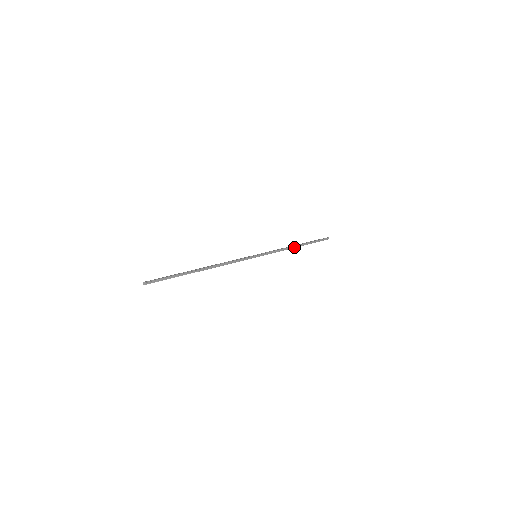
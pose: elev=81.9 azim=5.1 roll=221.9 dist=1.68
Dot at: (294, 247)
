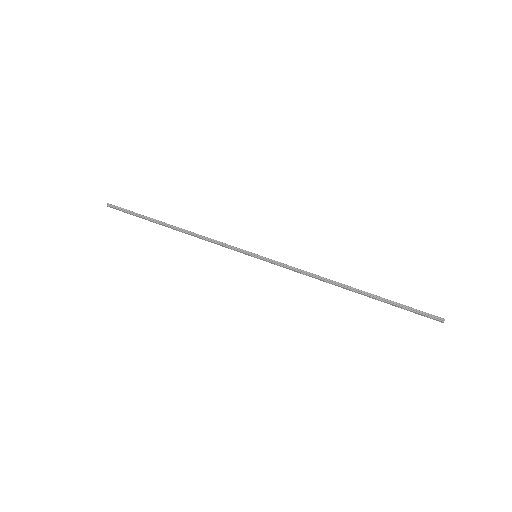
Dot at: (338, 284)
